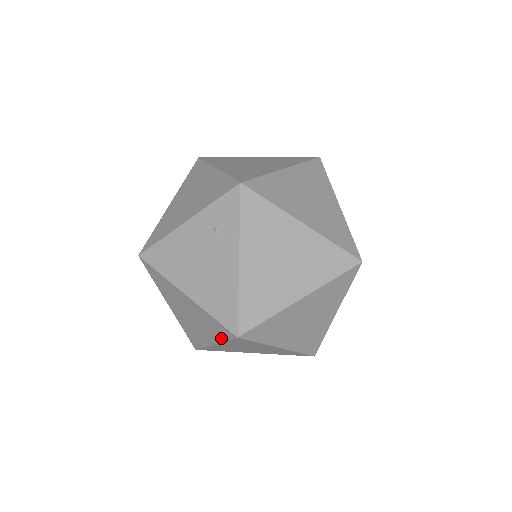
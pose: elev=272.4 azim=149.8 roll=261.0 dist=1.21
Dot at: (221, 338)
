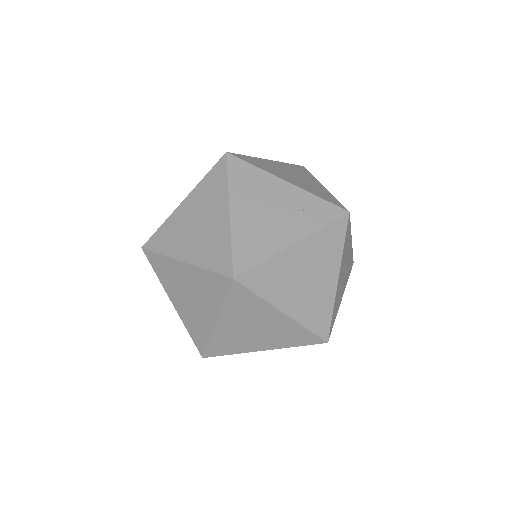
Dot at: (207, 265)
